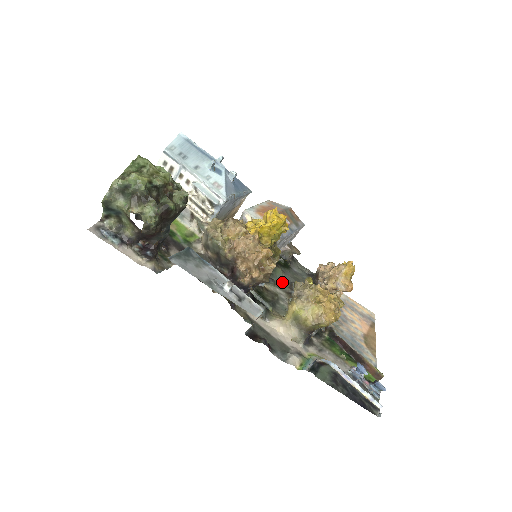
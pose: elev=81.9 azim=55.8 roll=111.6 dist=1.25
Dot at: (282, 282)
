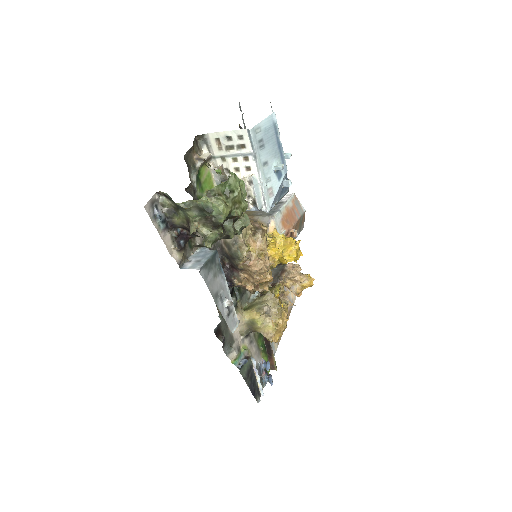
Dot at: occluded
